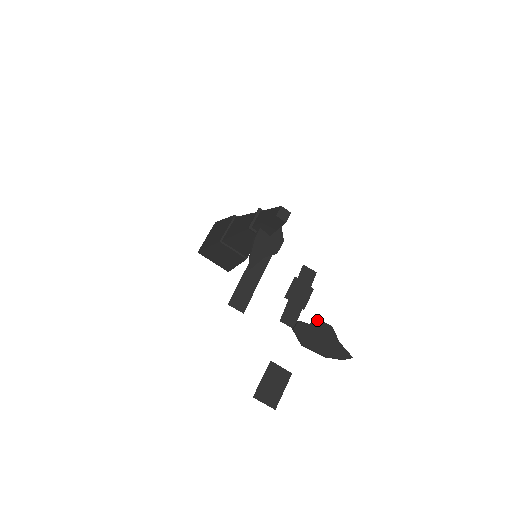
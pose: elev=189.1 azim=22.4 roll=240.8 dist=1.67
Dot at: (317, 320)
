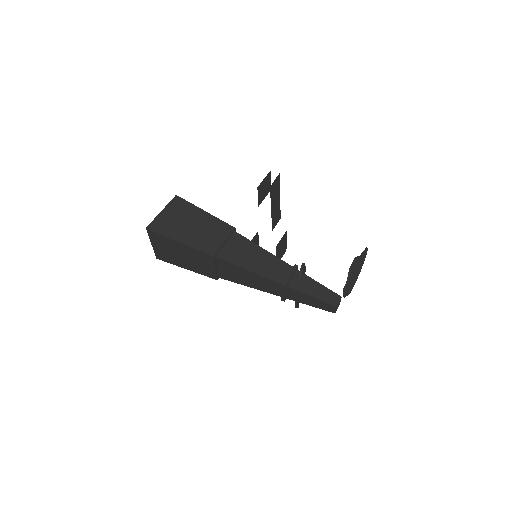
Dot at: (351, 272)
